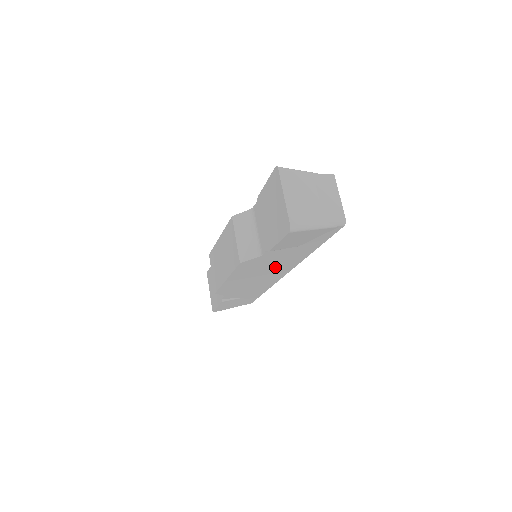
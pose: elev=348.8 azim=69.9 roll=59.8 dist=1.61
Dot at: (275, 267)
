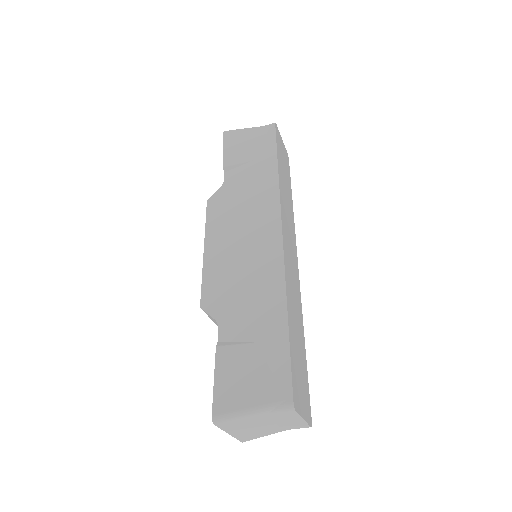
Dot at: (253, 210)
